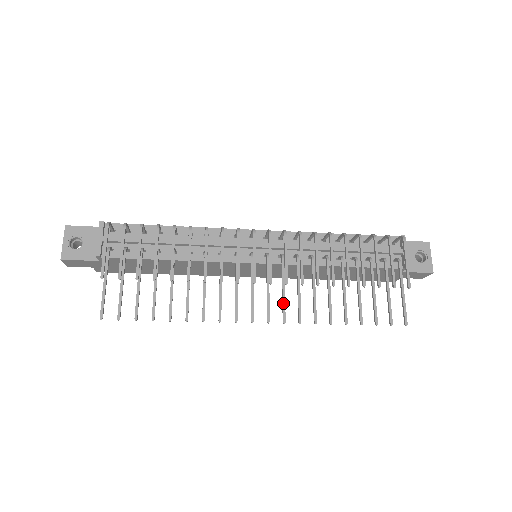
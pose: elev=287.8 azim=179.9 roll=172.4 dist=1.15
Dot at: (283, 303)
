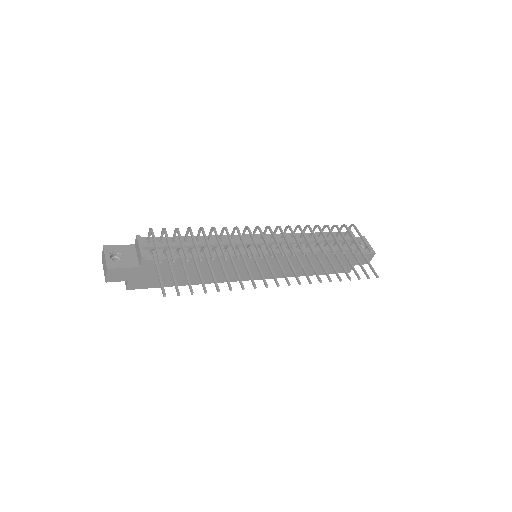
Dot at: (294, 272)
